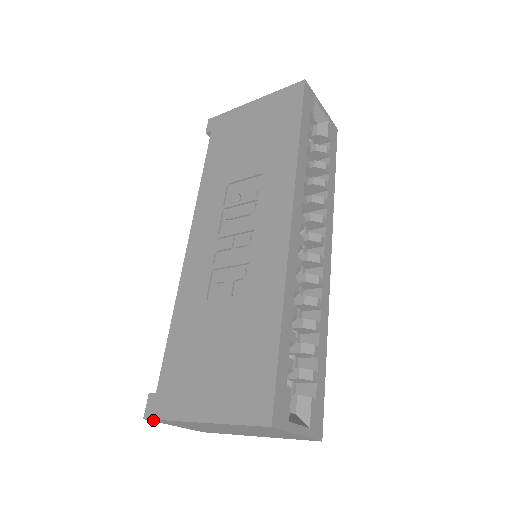
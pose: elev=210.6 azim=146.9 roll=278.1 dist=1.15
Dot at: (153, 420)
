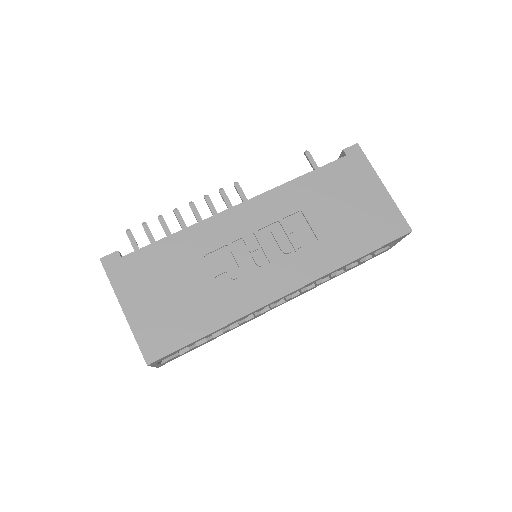
Dot at: (103, 265)
